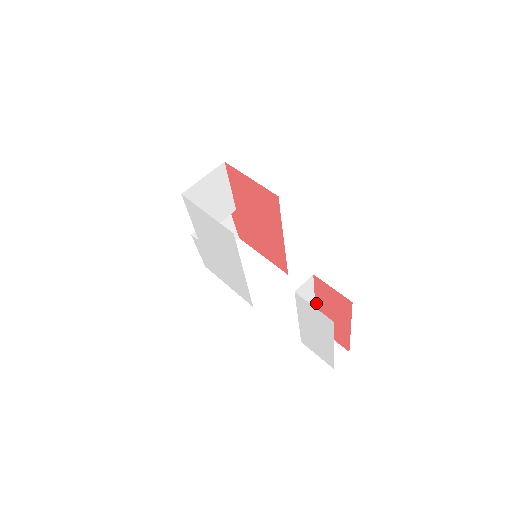
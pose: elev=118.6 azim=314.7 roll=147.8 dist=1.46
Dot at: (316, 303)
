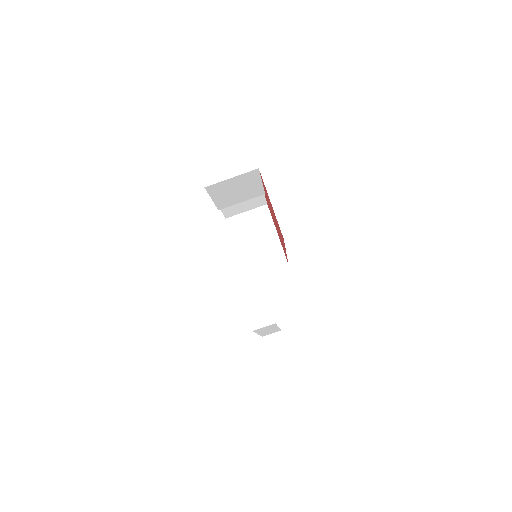
Dot at: occluded
